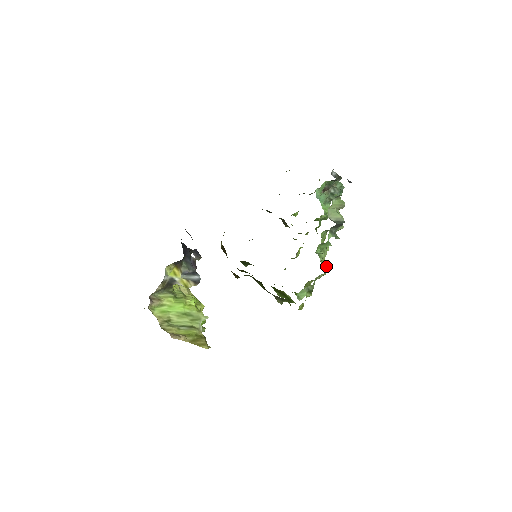
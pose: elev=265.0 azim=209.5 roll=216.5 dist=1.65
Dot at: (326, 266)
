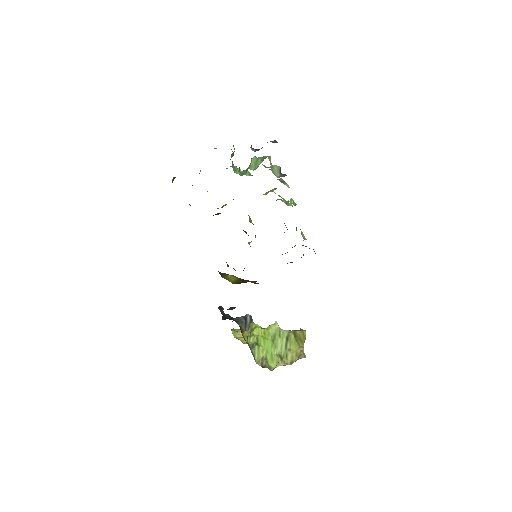
Dot at: occluded
